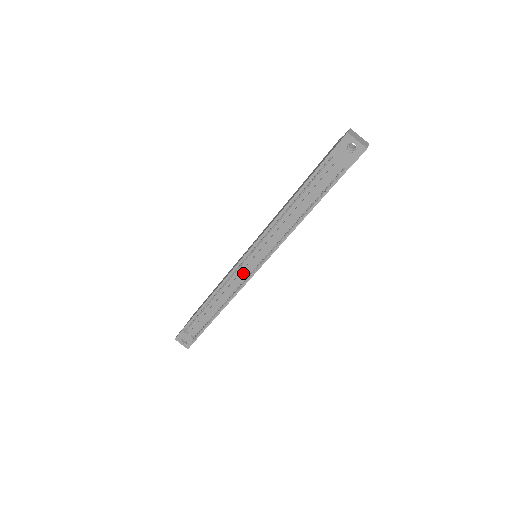
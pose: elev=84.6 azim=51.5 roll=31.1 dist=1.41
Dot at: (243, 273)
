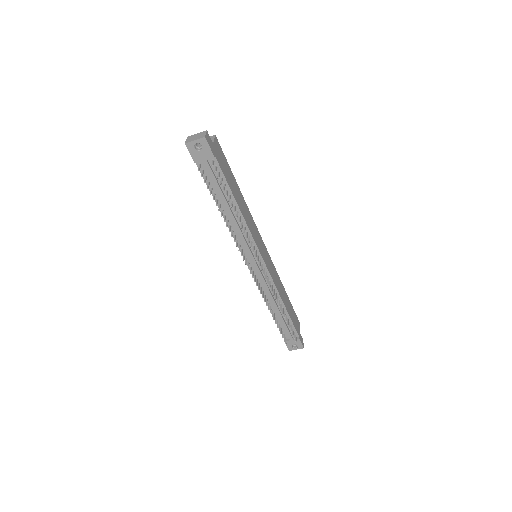
Dot at: (260, 275)
